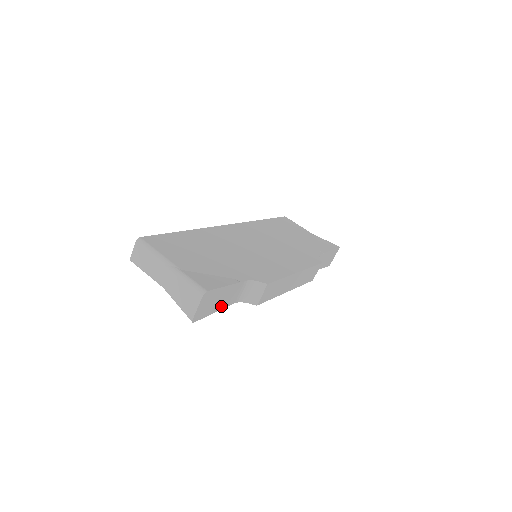
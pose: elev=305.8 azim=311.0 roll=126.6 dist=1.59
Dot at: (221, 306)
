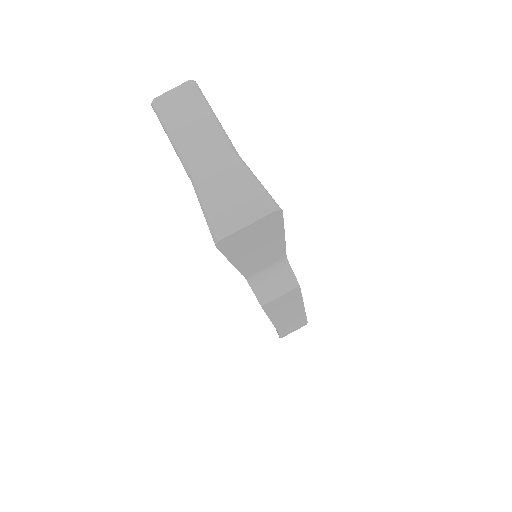
Dot at: (243, 263)
